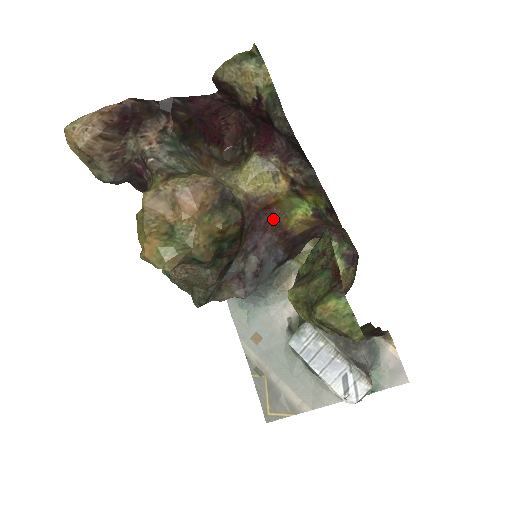
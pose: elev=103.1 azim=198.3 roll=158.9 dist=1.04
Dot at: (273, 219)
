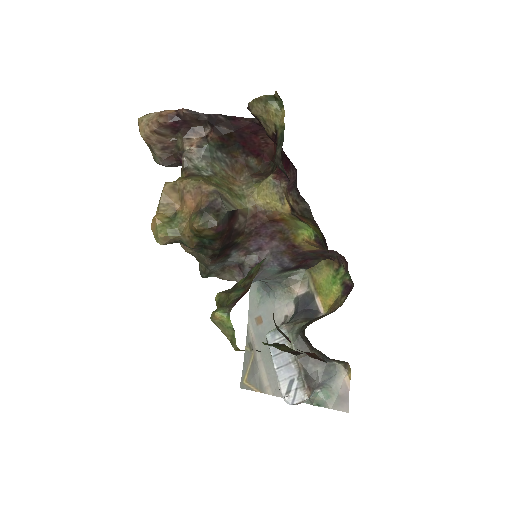
Dot at: (282, 231)
